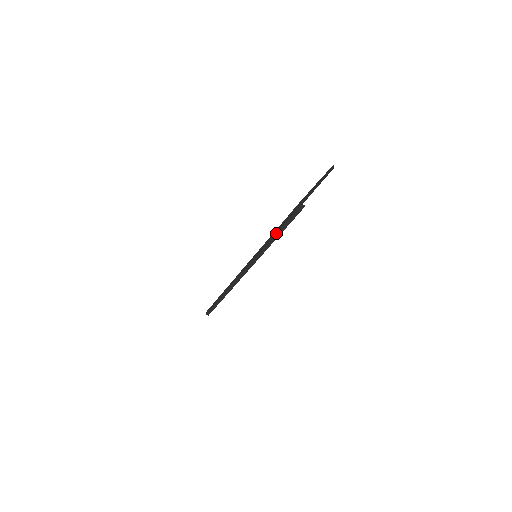
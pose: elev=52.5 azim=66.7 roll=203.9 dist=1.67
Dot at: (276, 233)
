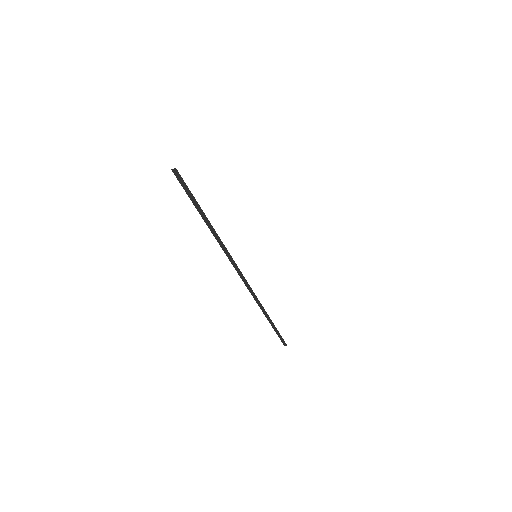
Dot at: (202, 218)
